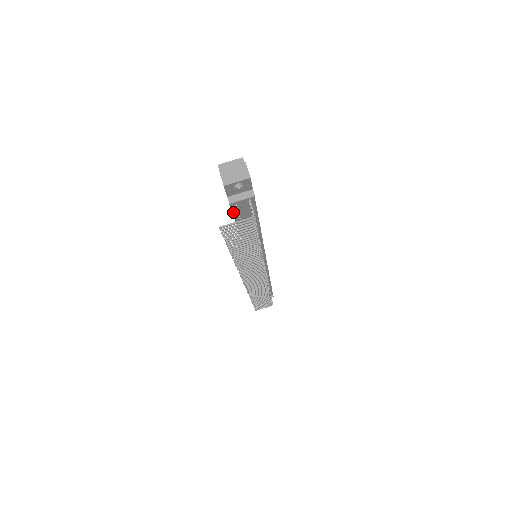
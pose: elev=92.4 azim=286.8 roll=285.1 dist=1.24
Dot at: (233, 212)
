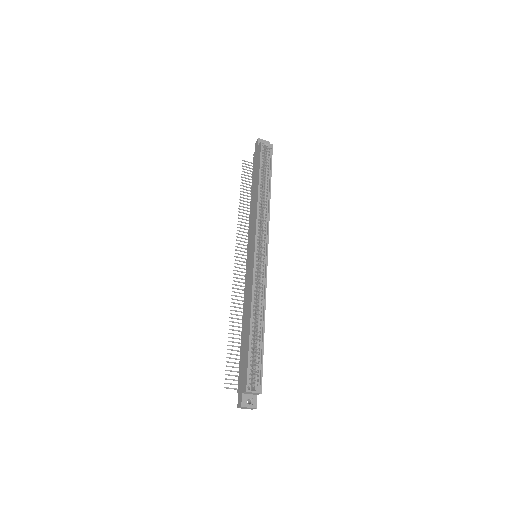
Dot at: (239, 373)
